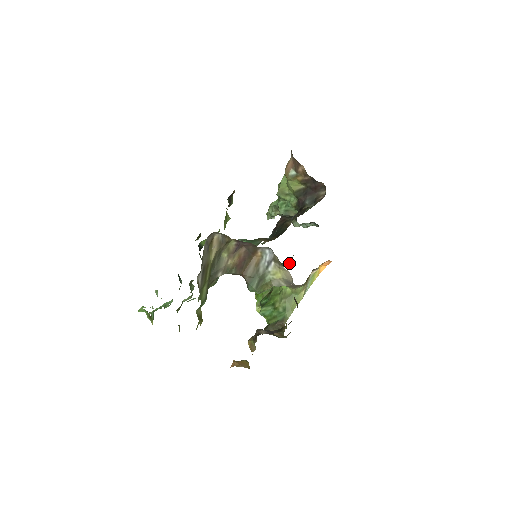
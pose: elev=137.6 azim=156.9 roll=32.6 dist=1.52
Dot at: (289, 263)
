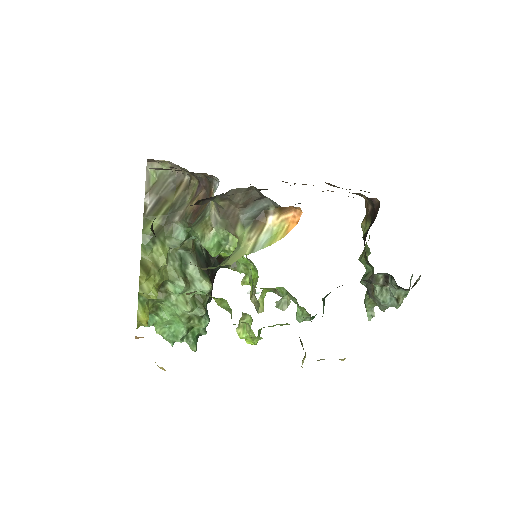
Dot at: occluded
